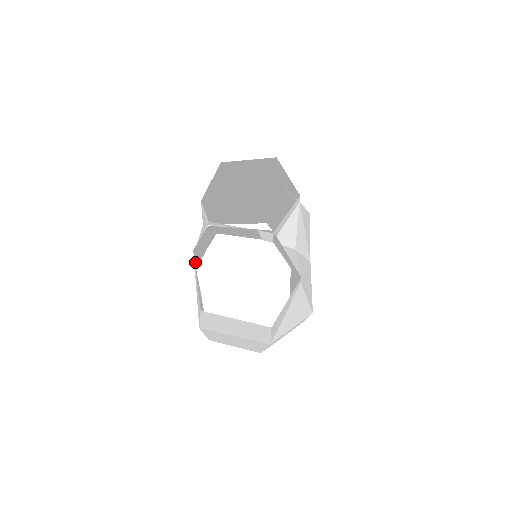
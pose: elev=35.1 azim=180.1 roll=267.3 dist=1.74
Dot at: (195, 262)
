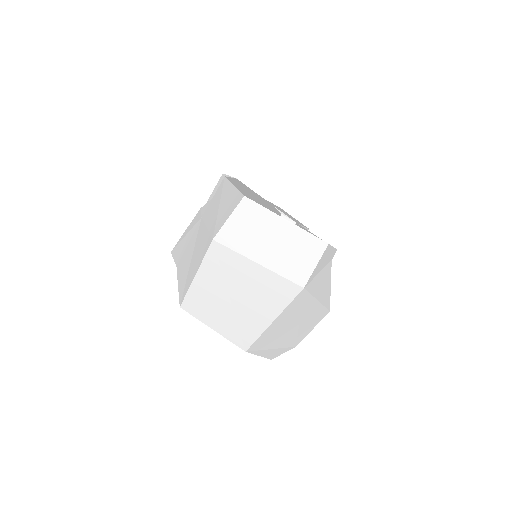
Dot at: occluded
